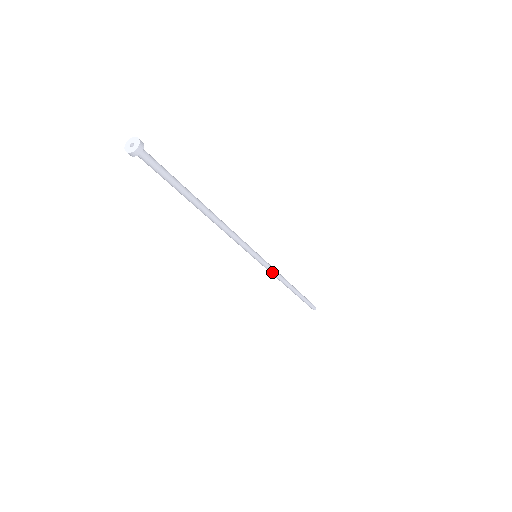
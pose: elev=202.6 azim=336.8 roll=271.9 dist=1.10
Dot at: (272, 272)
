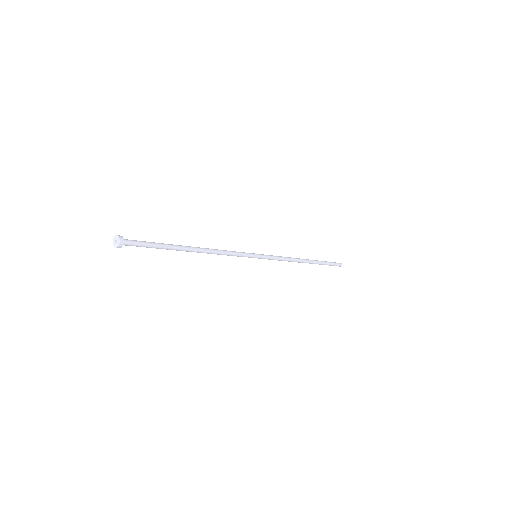
Dot at: occluded
